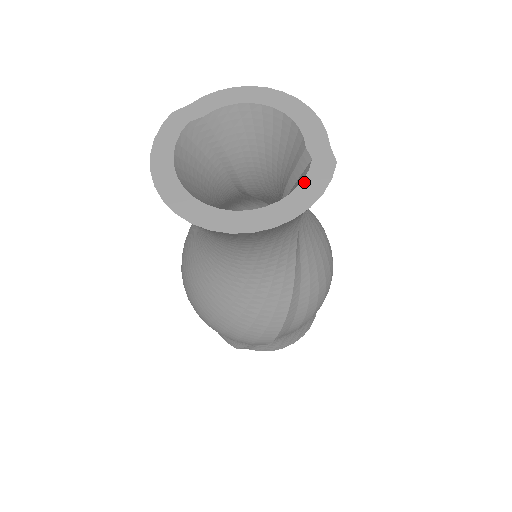
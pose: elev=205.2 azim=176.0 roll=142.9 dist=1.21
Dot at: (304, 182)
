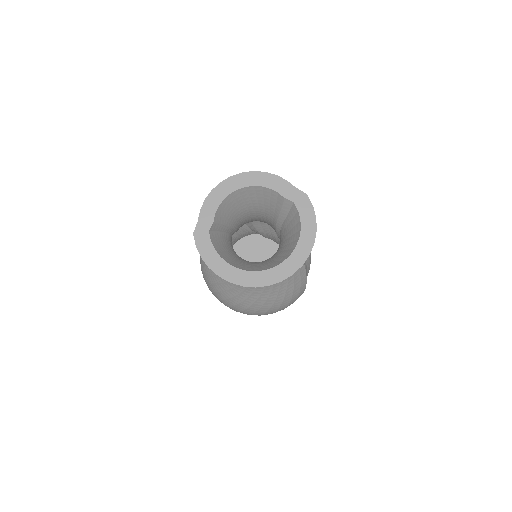
Dot at: (302, 219)
